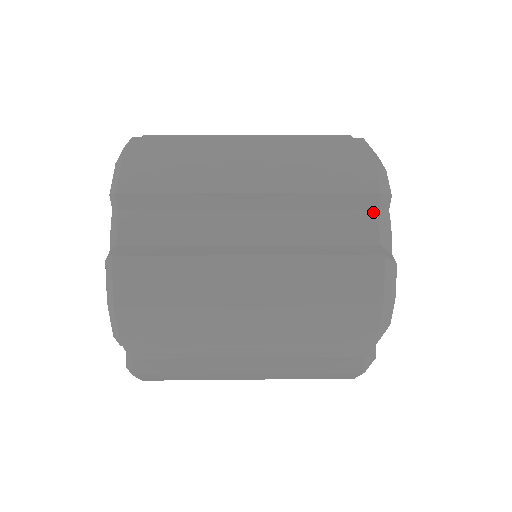
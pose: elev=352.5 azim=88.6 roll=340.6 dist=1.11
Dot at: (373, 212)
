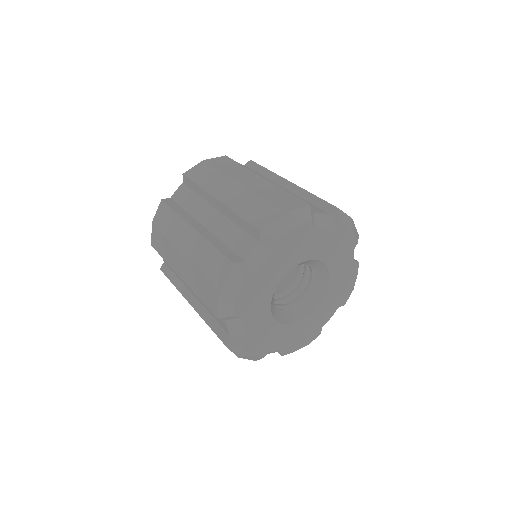
Dot at: (257, 241)
